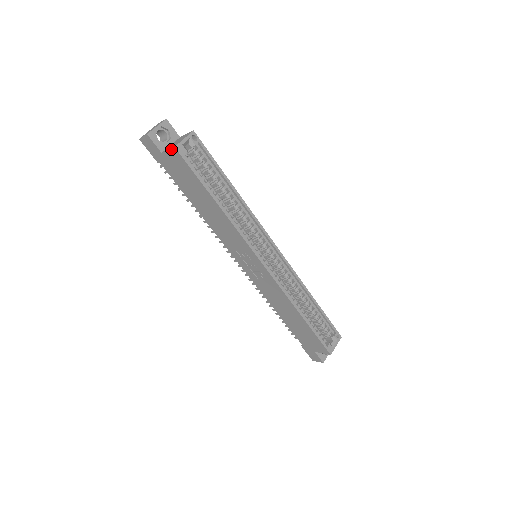
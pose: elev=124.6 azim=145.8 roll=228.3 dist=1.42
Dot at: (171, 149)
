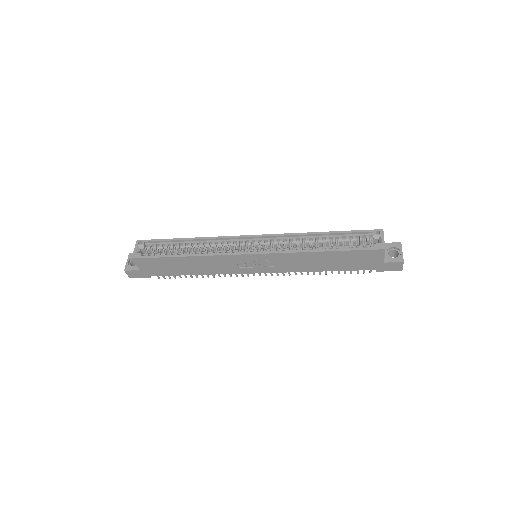
Dot at: (134, 262)
